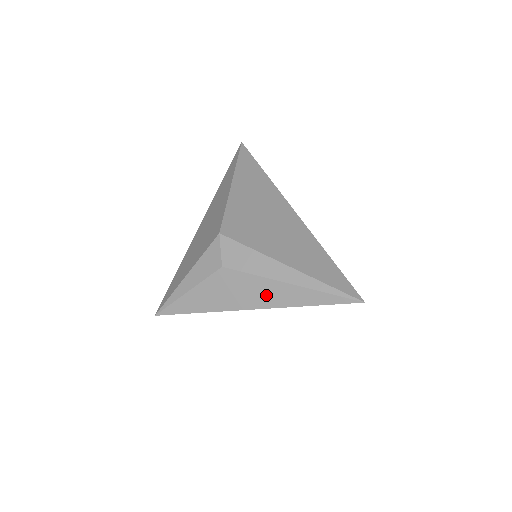
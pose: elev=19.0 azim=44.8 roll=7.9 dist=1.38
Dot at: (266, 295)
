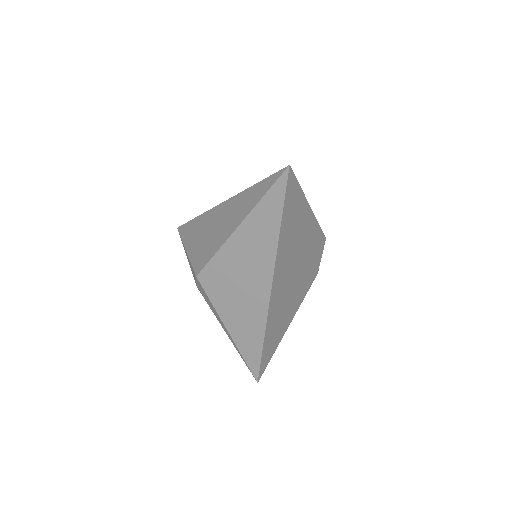
Dot at: occluded
